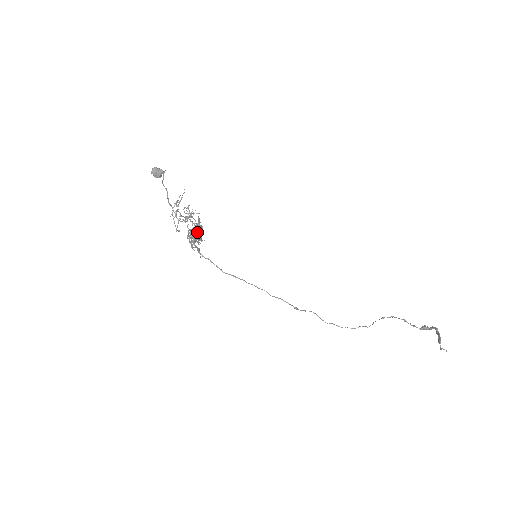
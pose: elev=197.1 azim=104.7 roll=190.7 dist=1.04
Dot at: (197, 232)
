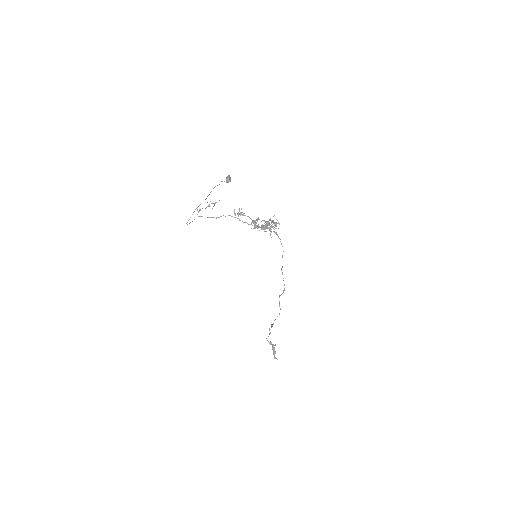
Dot at: occluded
